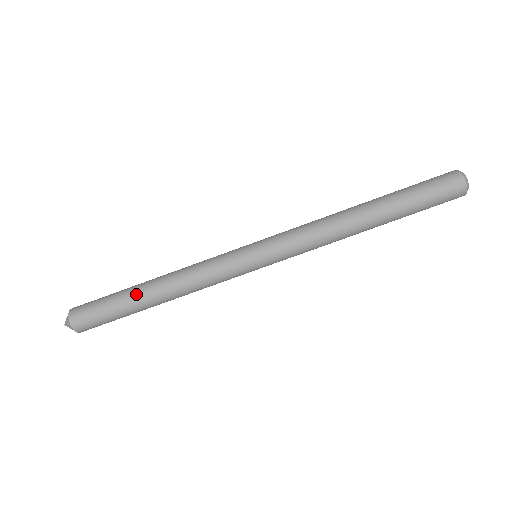
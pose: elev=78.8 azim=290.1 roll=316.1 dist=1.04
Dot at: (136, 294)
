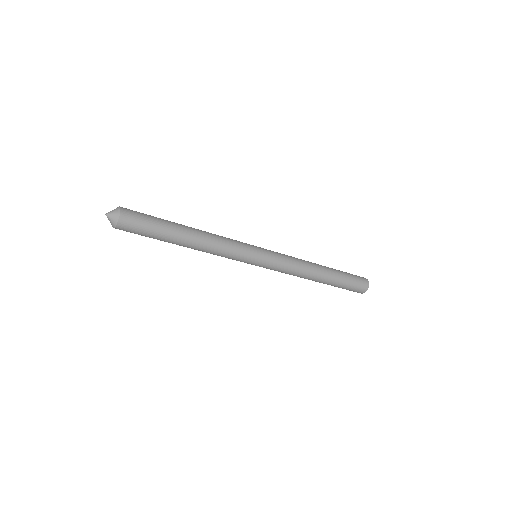
Dot at: (172, 243)
